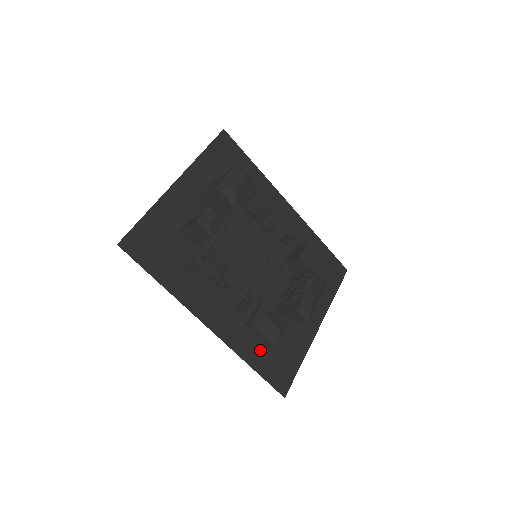
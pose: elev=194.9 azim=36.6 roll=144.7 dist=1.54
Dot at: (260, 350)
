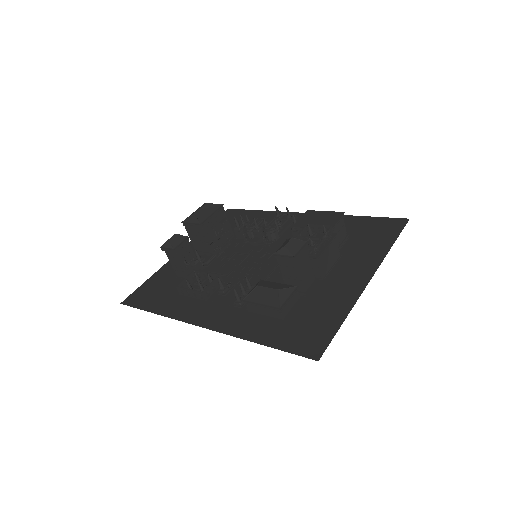
Dot at: (272, 325)
